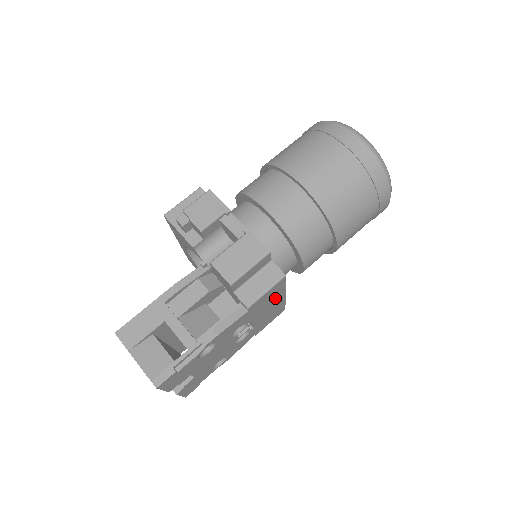
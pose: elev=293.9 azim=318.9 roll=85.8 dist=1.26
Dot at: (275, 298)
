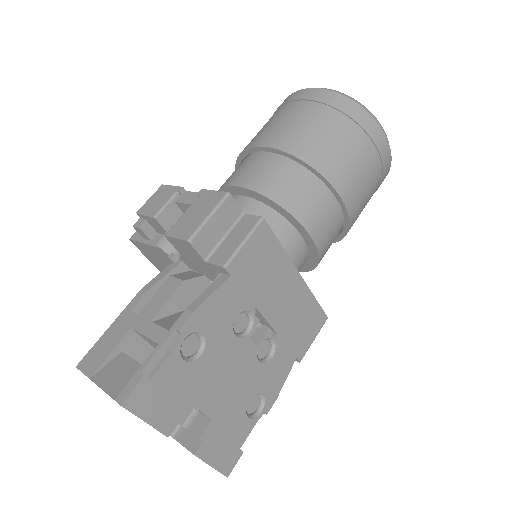
Dot at: (279, 271)
